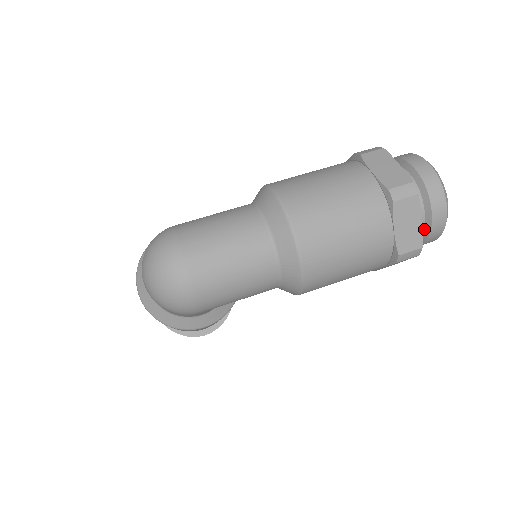
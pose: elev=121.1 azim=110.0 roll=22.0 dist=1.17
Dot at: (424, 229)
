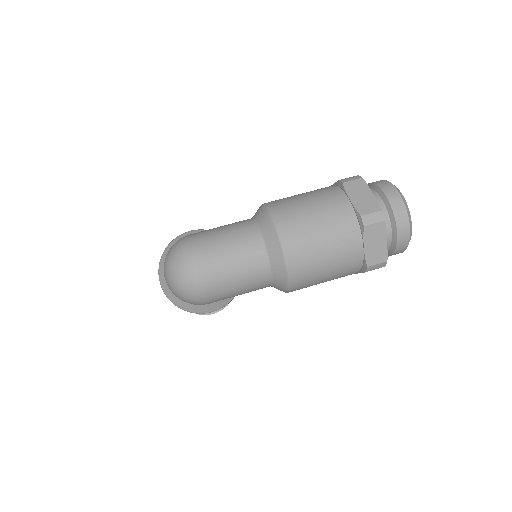
Dot at: (391, 245)
